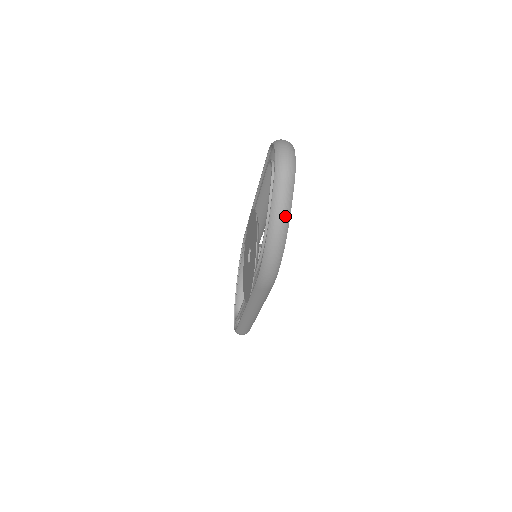
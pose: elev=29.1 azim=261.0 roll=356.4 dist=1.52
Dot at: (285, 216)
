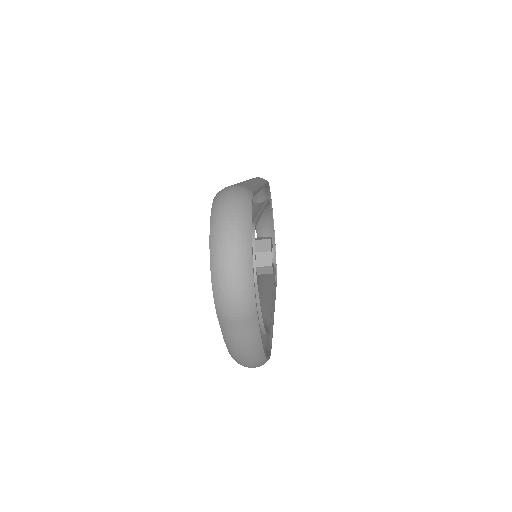
Dot at: (252, 351)
